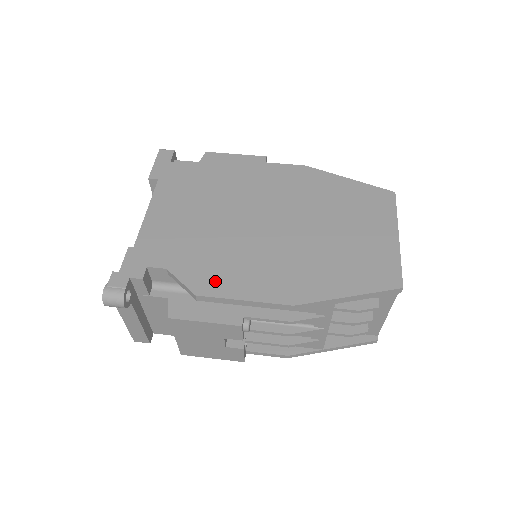
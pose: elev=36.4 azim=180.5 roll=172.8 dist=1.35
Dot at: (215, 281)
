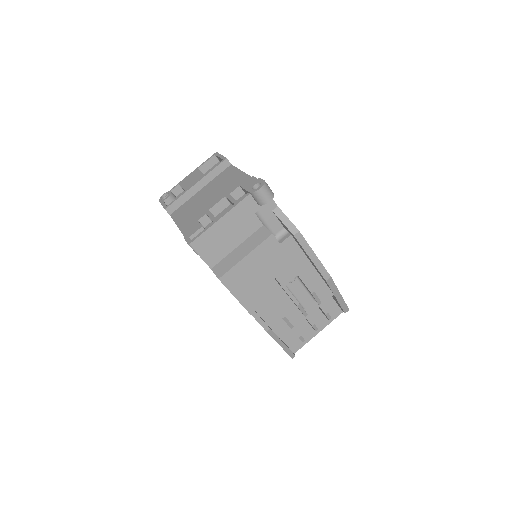
Dot at: occluded
